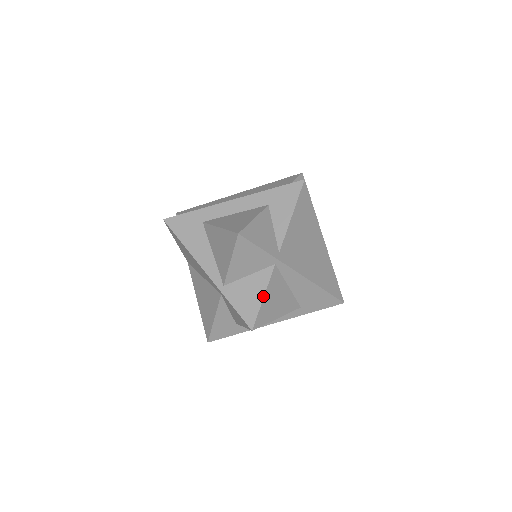
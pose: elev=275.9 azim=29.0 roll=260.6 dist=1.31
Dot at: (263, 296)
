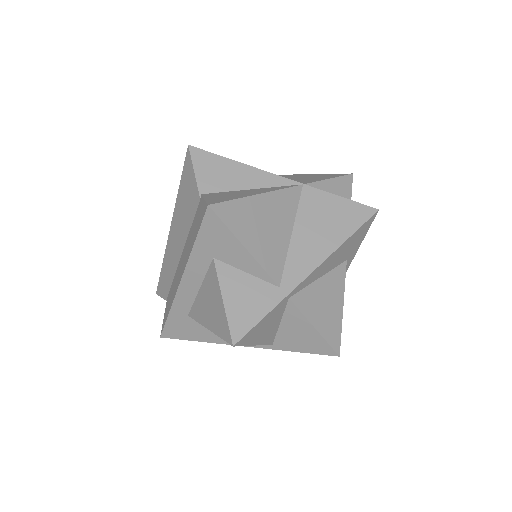
Dot at: (313, 328)
